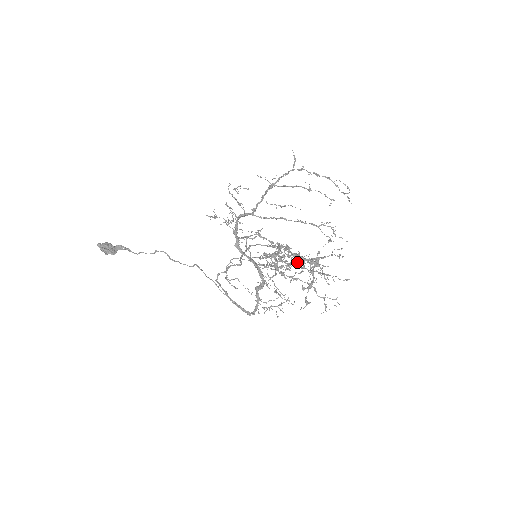
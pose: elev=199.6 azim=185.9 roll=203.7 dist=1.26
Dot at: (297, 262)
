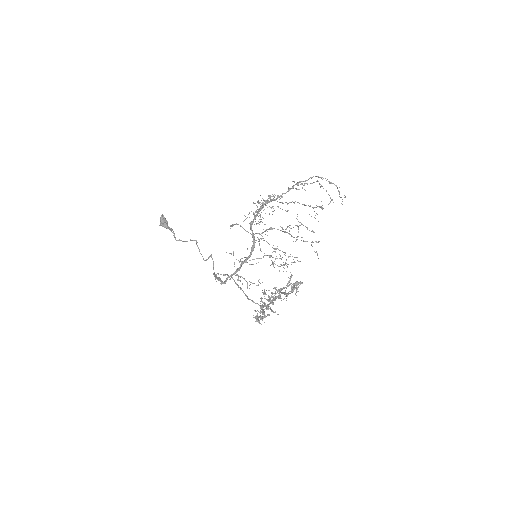
Dot at: occluded
